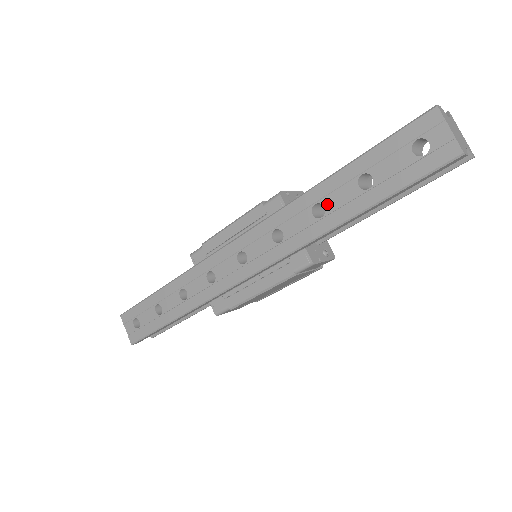
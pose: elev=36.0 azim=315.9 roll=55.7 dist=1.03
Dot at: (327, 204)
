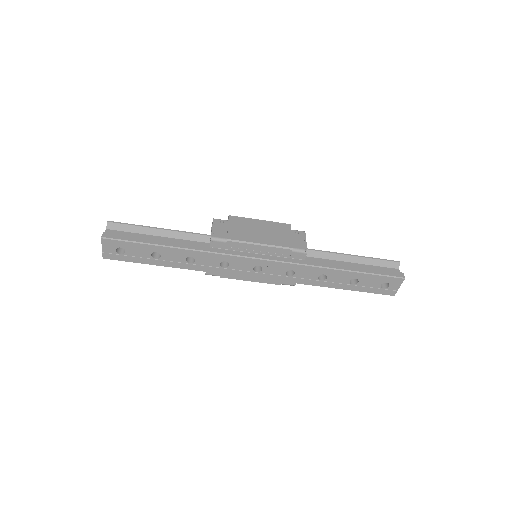
Dot at: (330, 278)
